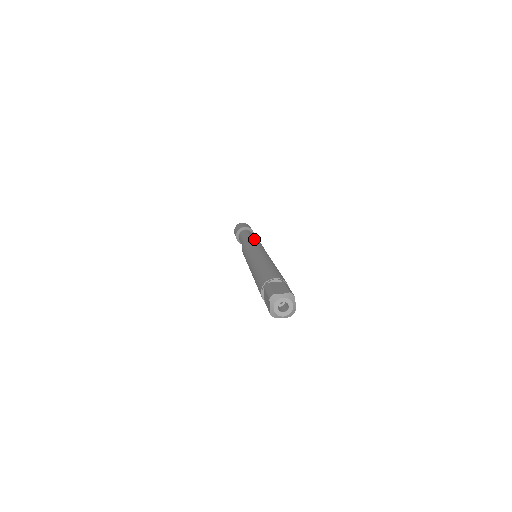
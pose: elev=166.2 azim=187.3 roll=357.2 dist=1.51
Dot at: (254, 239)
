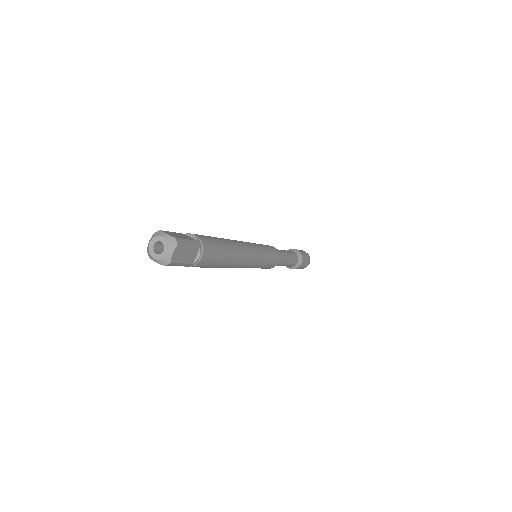
Dot at: occluded
